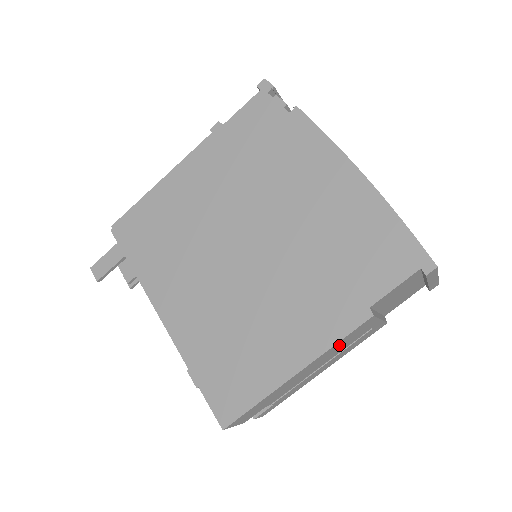
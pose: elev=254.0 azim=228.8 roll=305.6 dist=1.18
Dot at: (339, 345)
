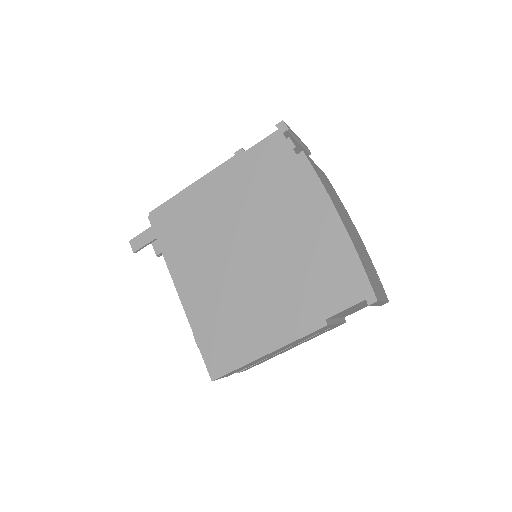
Dot at: occluded
